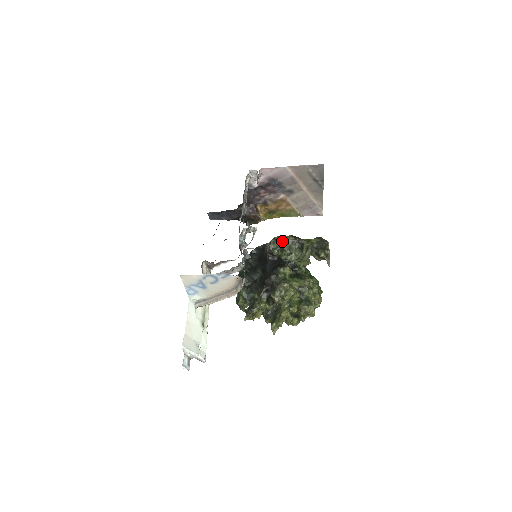
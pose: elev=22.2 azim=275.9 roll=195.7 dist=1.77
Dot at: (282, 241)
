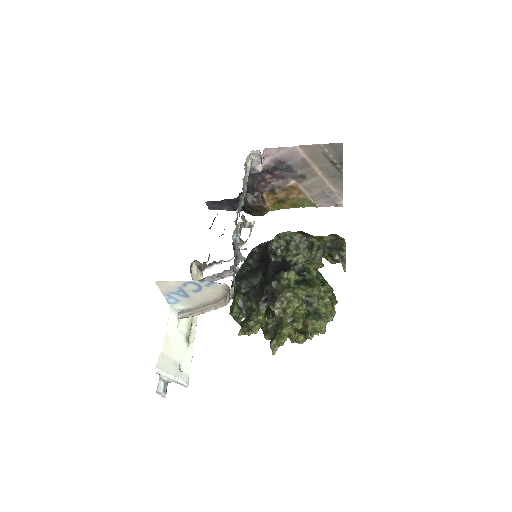
Dot at: (287, 239)
